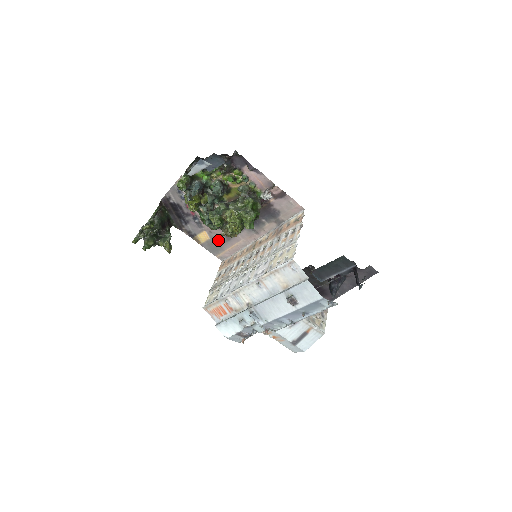
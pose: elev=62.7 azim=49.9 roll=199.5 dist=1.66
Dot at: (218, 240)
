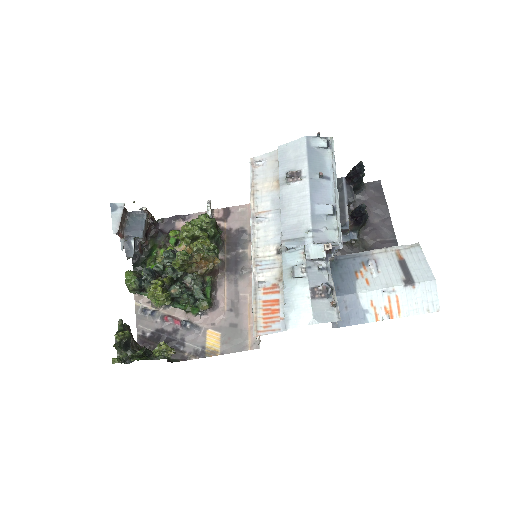
Dot at: (229, 325)
